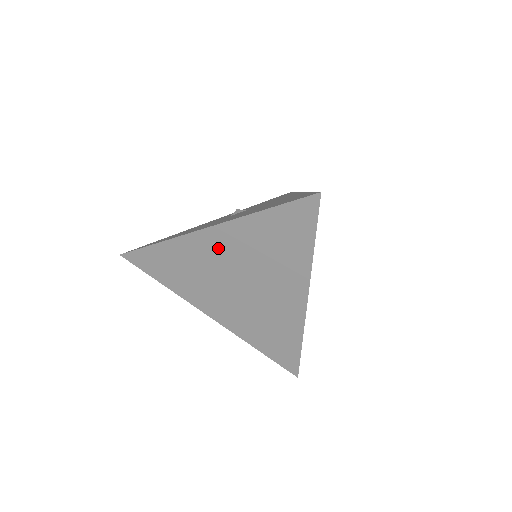
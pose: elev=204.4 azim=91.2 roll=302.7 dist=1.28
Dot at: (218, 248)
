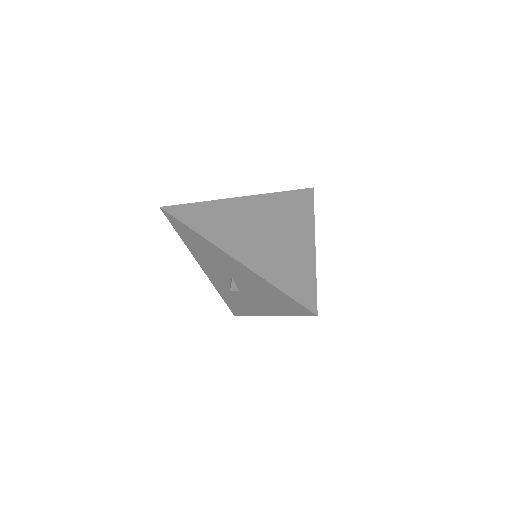
Dot at: (251, 208)
